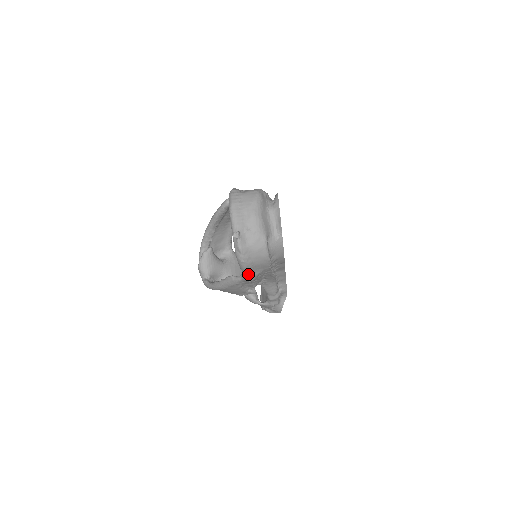
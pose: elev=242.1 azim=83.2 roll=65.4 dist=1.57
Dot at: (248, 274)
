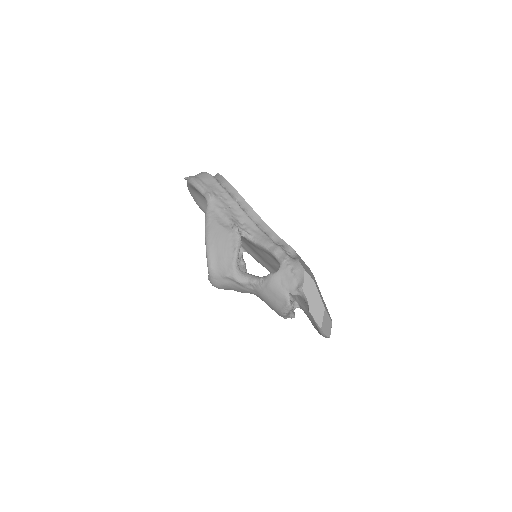
Dot at: (203, 189)
